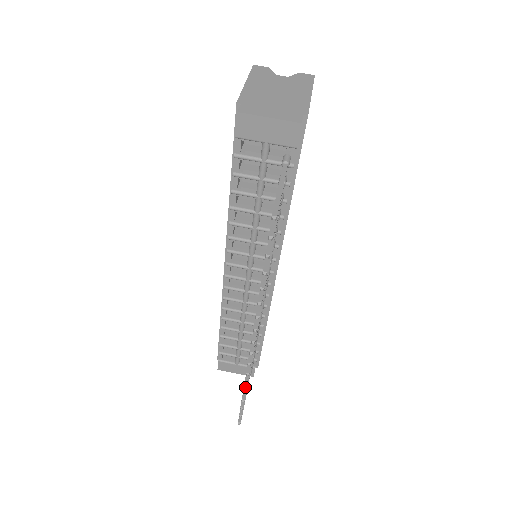
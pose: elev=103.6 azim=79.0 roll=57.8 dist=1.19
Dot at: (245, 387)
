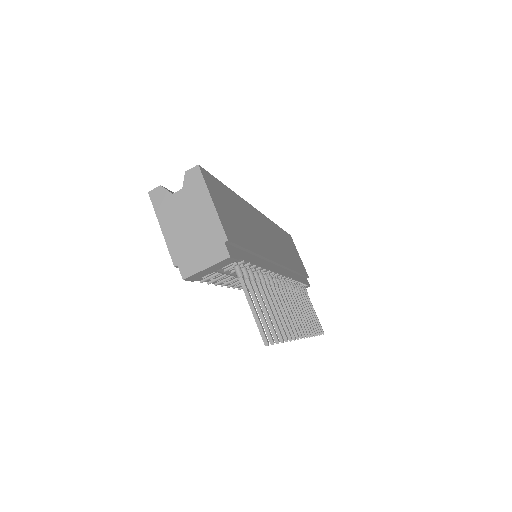
Dot at: (313, 332)
